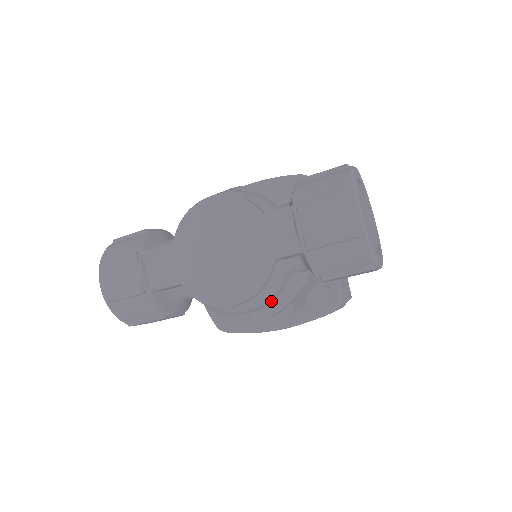
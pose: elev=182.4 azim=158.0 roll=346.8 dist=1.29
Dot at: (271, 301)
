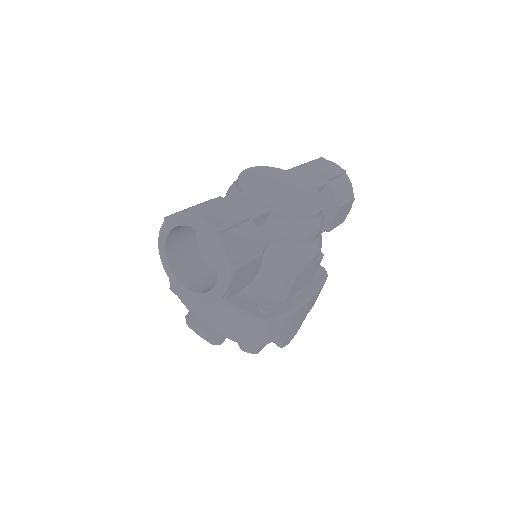
Dot at: occluded
